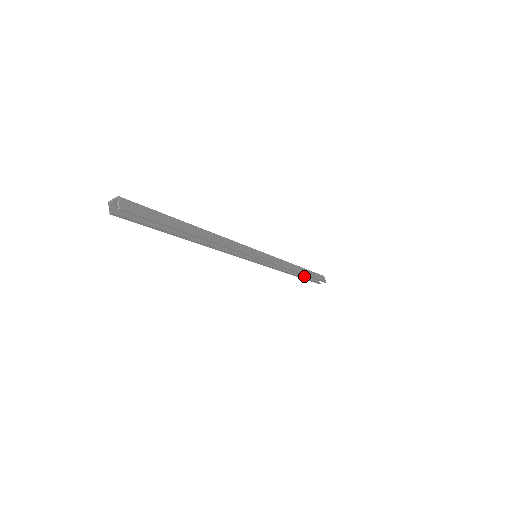
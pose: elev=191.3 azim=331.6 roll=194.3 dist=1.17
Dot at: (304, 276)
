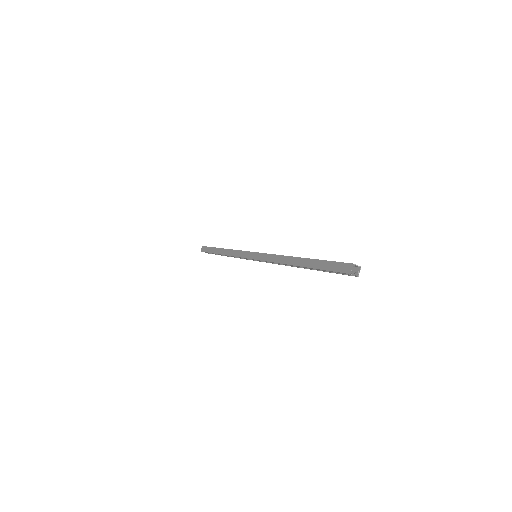
Dot at: (213, 250)
